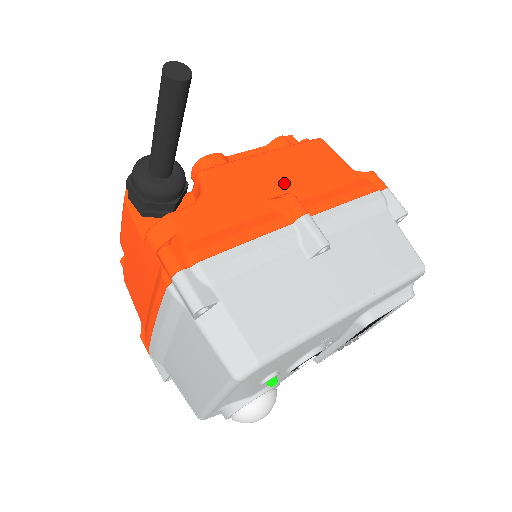
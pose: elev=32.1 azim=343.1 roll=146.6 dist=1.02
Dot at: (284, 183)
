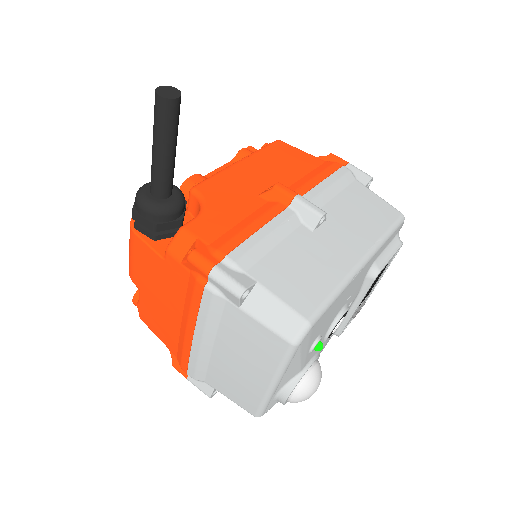
Dot at: (266, 179)
